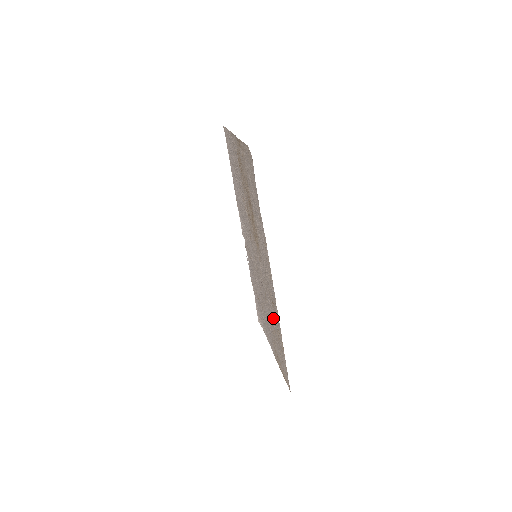
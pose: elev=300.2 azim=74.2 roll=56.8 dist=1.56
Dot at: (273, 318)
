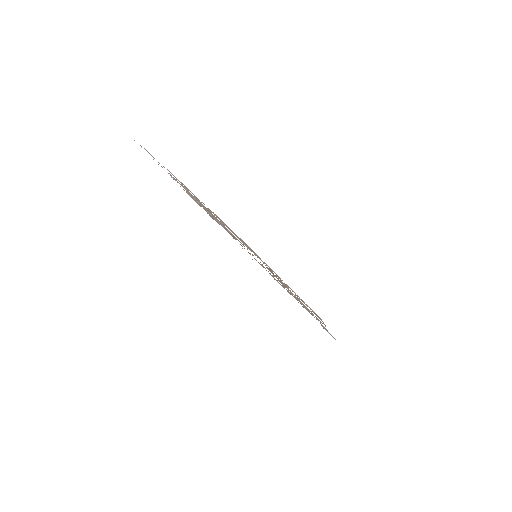
Dot at: occluded
